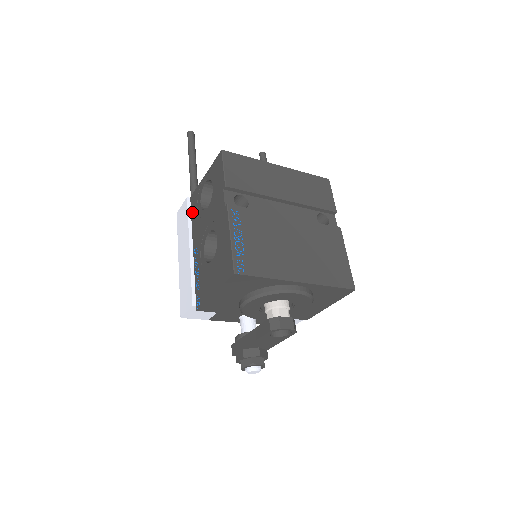
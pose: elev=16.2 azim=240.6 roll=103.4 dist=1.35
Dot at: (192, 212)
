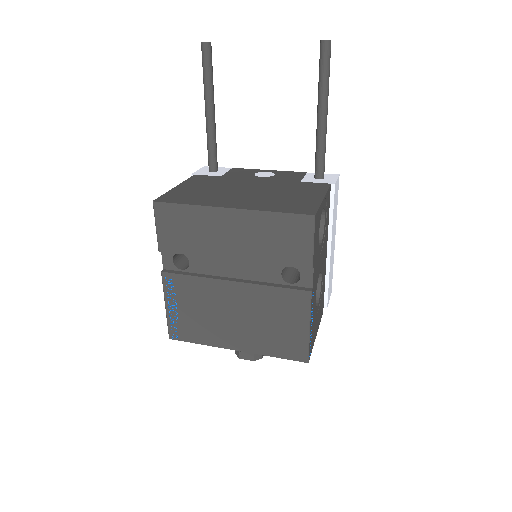
Dot at: occluded
